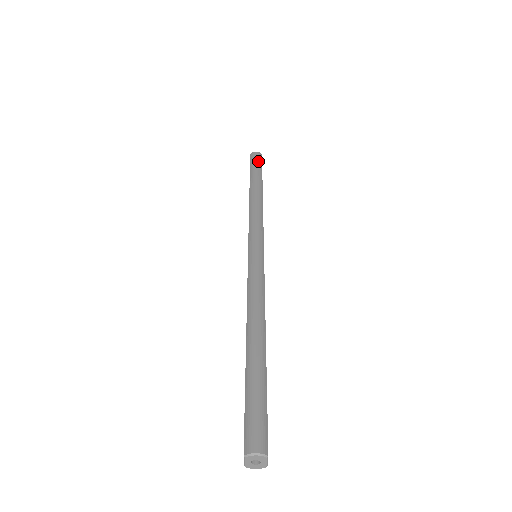
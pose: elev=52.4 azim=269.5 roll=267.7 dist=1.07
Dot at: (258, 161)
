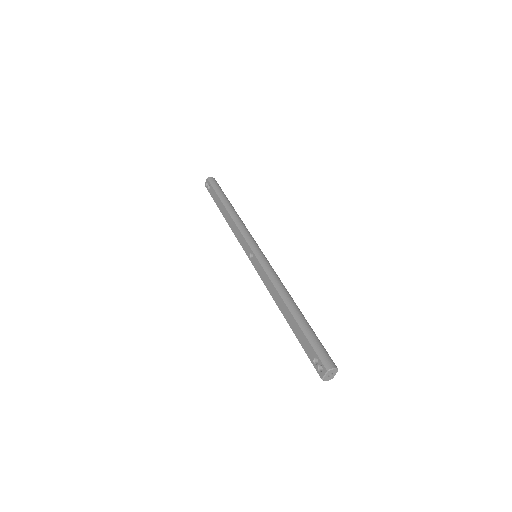
Dot at: (218, 185)
